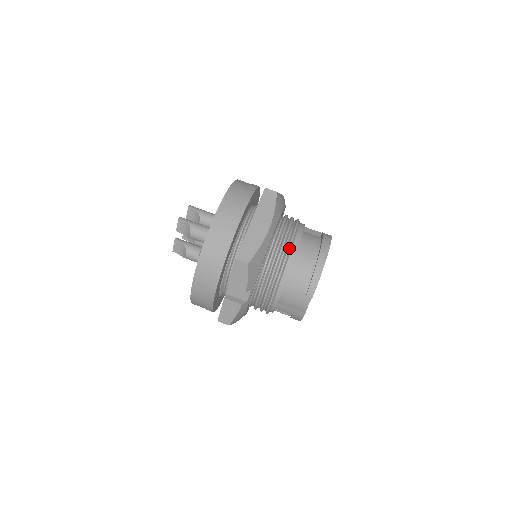
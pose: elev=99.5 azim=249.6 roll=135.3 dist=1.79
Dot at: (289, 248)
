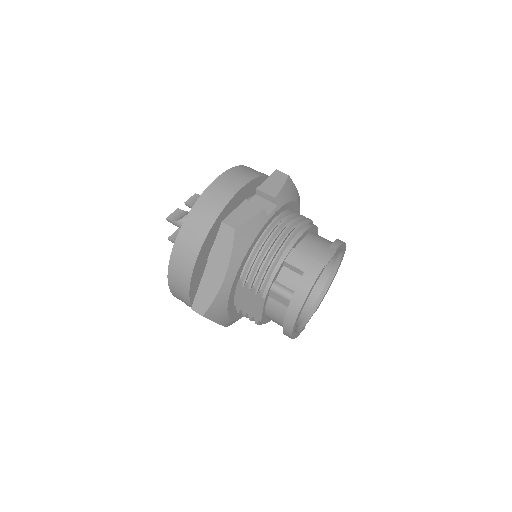
Dot at: (312, 221)
